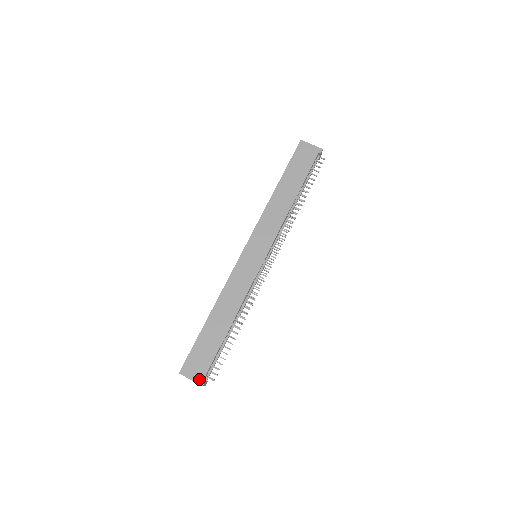
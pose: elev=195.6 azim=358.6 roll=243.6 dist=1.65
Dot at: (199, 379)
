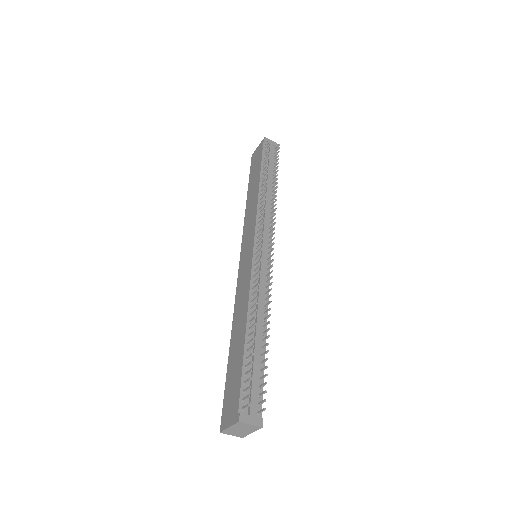
Dot at: (234, 418)
